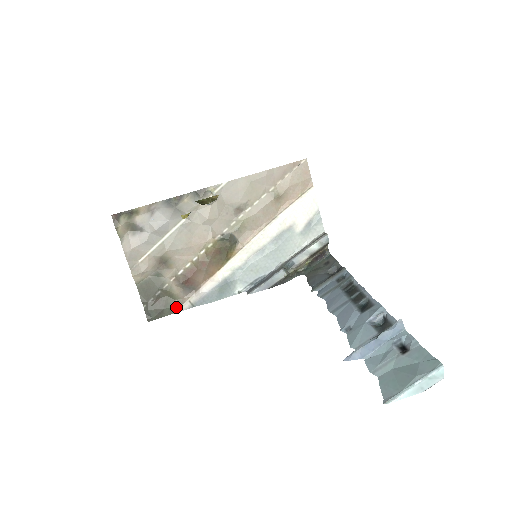
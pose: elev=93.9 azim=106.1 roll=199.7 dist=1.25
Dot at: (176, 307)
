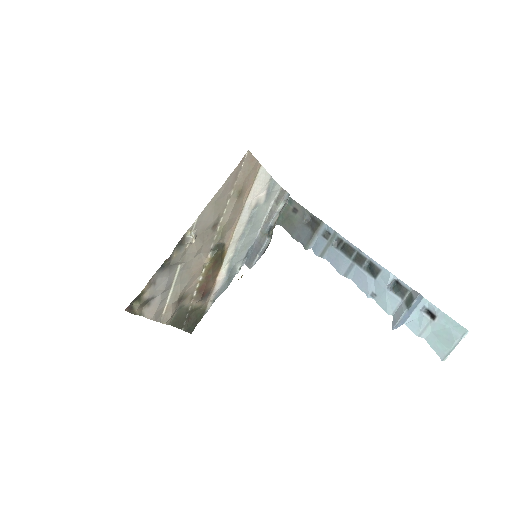
Dot at: (204, 311)
